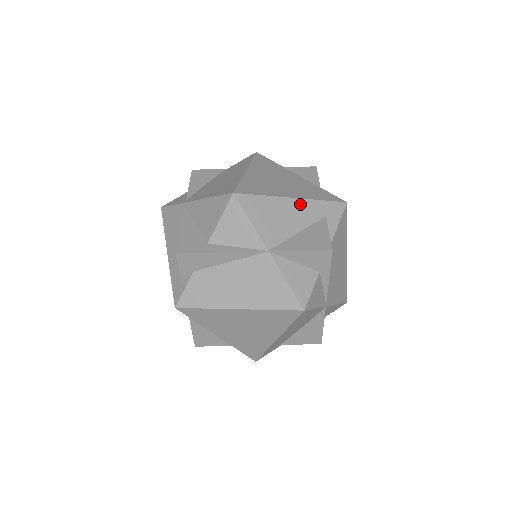
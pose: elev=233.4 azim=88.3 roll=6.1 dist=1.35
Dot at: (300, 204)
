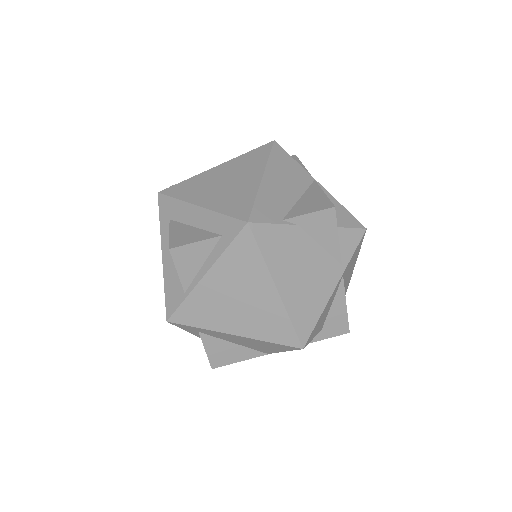
Dot at: occluded
